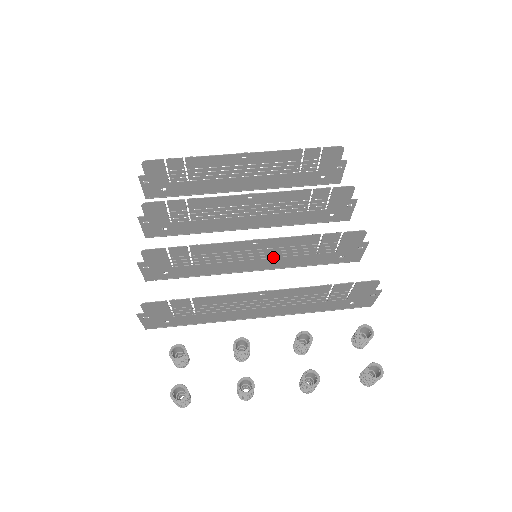
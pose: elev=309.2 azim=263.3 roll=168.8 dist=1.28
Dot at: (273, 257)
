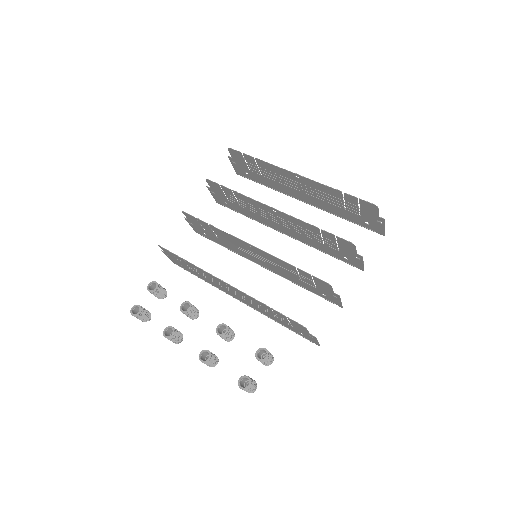
Dot at: (270, 264)
